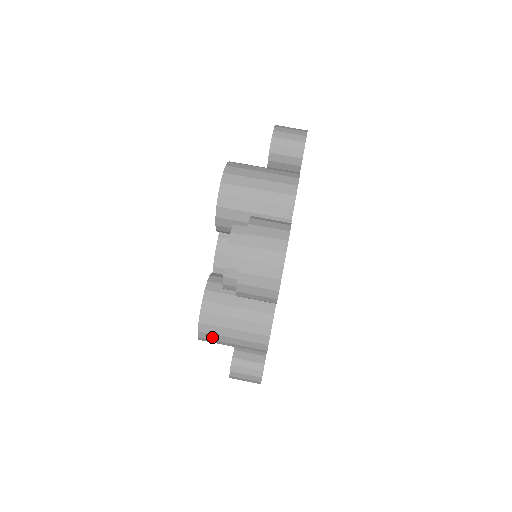
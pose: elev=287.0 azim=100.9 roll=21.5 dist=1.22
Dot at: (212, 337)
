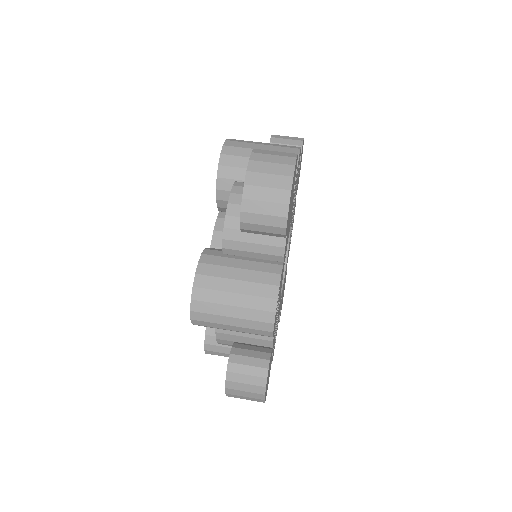
Dot at: (208, 308)
